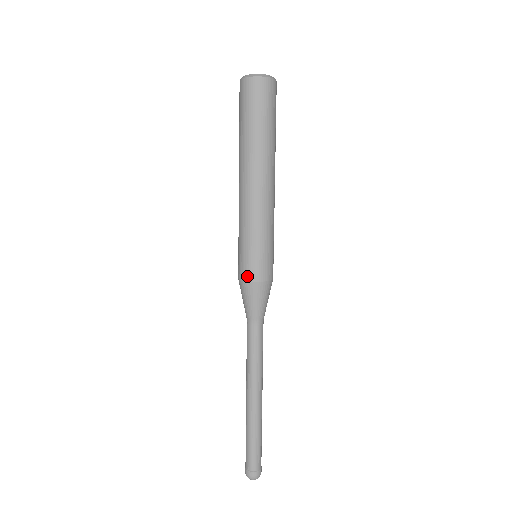
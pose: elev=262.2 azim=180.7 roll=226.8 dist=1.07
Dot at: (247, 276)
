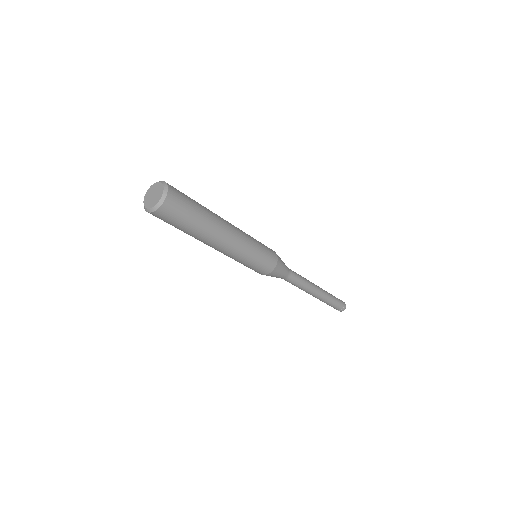
Dot at: (262, 274)
